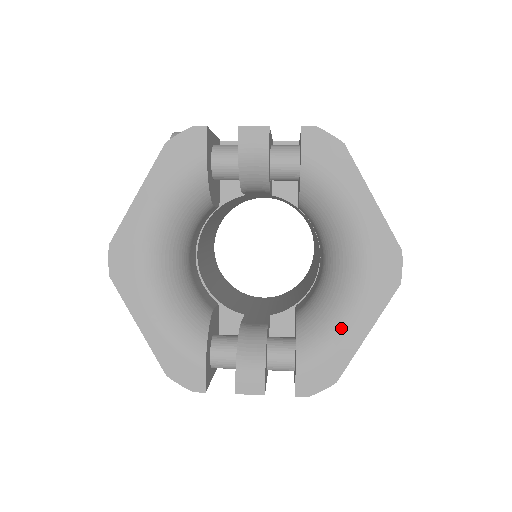
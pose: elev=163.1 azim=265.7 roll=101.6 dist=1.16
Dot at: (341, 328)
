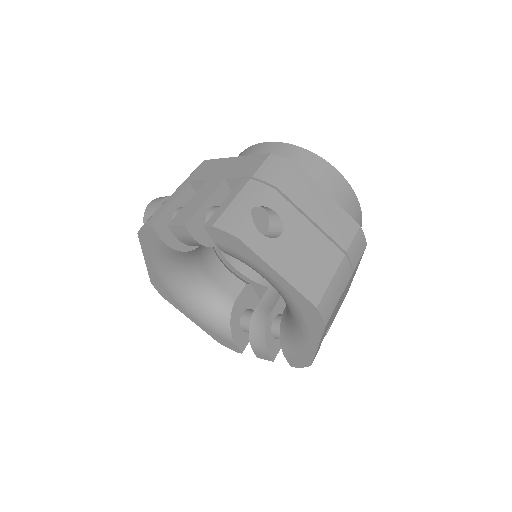
Dot at: (299, 341)
